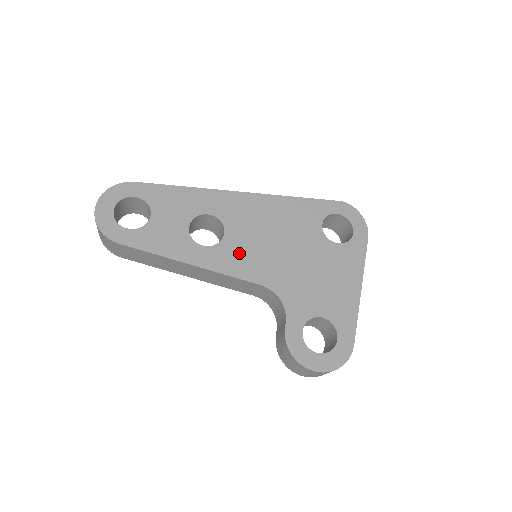
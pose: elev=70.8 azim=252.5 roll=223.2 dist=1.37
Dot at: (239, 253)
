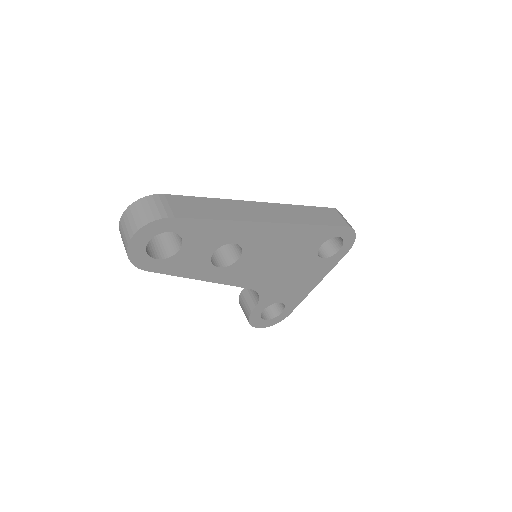
Dot at: (245, 270)
